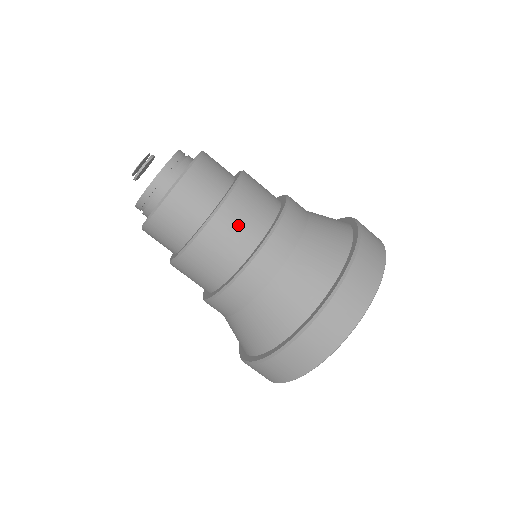
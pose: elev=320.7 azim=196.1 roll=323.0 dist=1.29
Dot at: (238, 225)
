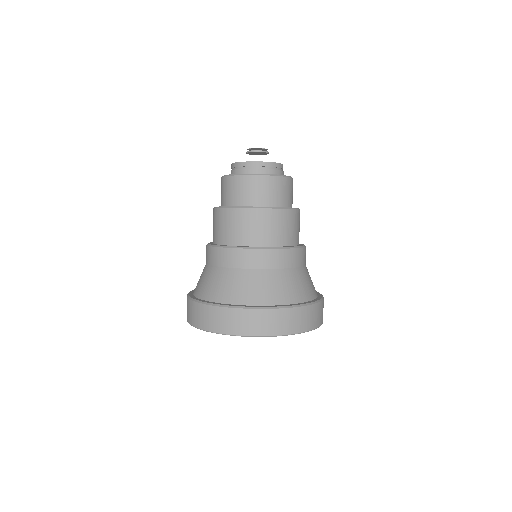
Dot at: (265, 226)
